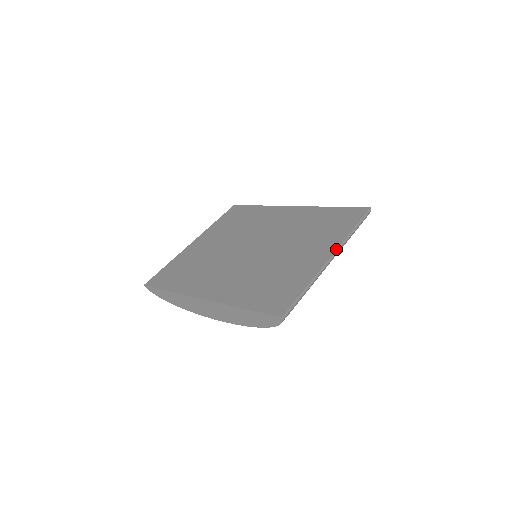
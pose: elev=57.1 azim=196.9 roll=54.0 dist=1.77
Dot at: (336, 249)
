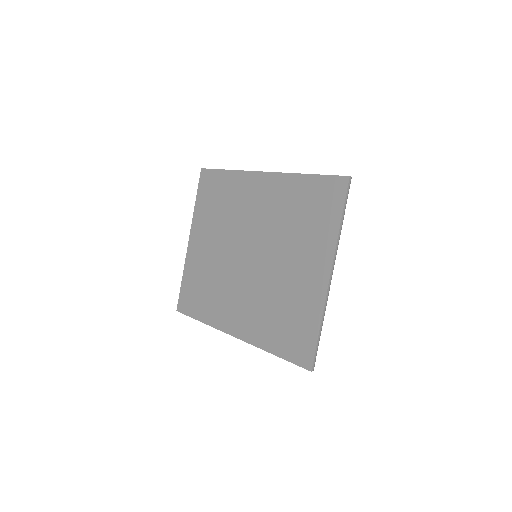
Dot at: (332, 263)
